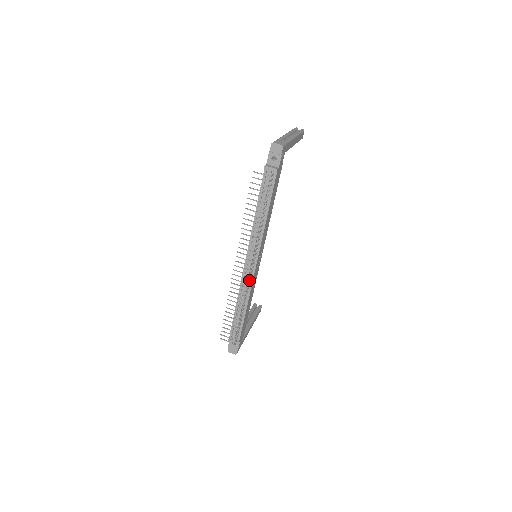
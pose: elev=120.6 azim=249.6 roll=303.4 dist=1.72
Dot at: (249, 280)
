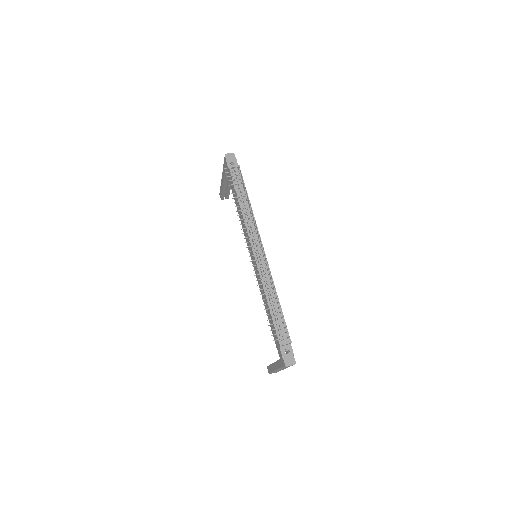
Dot at: (266, 264)
